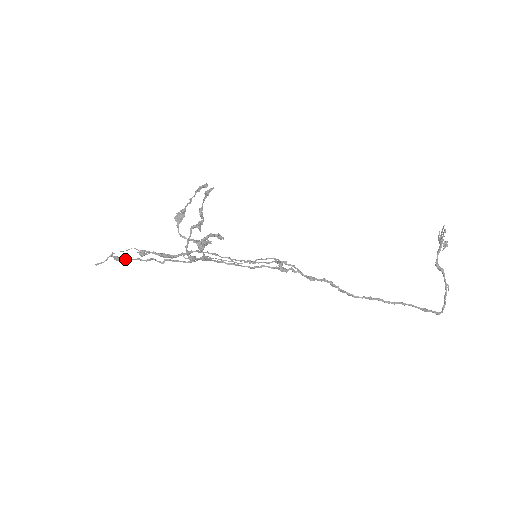
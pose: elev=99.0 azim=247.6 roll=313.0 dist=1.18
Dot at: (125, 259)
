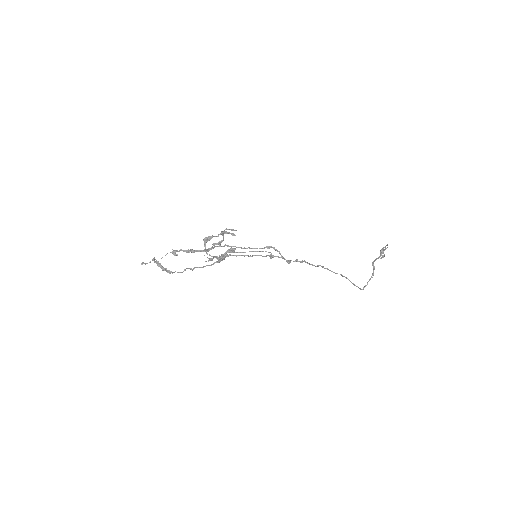
Dot at: (167, 271)
